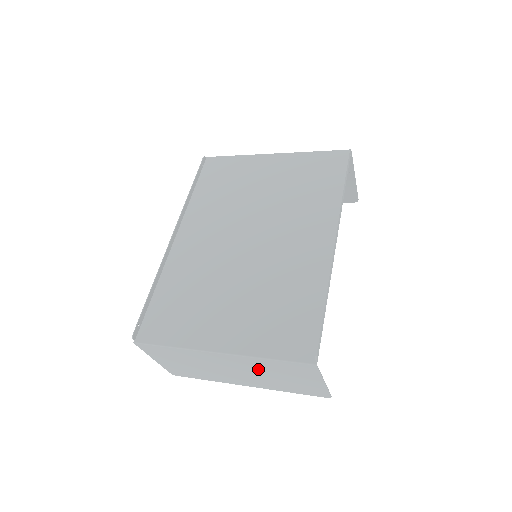
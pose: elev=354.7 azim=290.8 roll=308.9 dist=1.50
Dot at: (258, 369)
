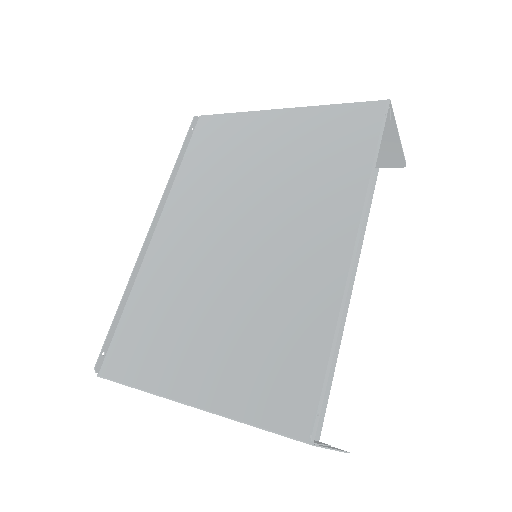
Dot at: occluded
